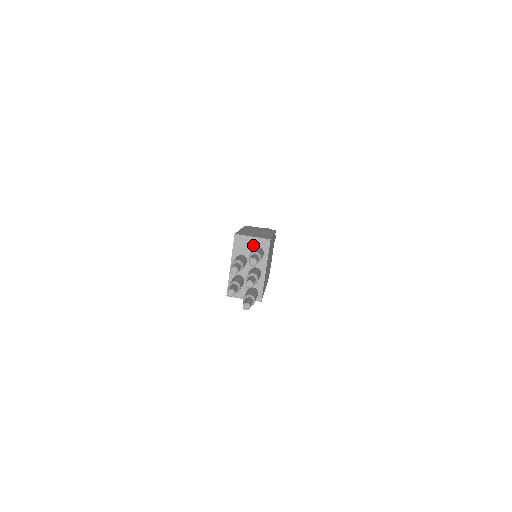
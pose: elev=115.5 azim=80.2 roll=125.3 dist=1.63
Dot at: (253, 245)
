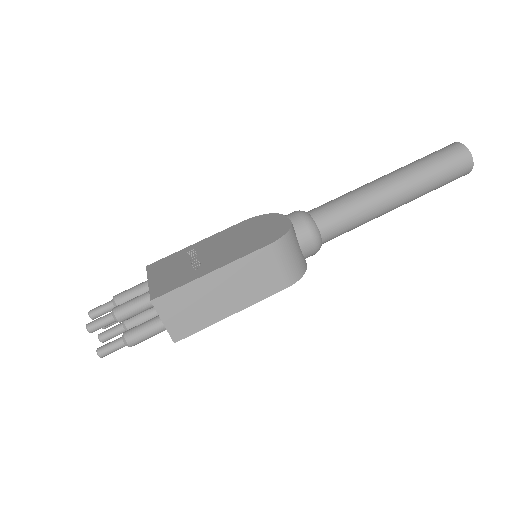
Dot at: occluded
